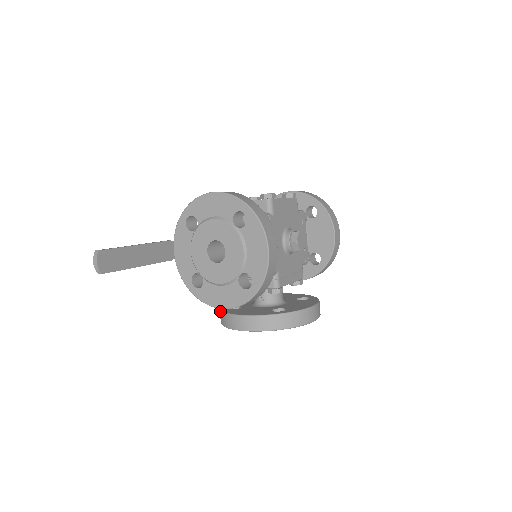
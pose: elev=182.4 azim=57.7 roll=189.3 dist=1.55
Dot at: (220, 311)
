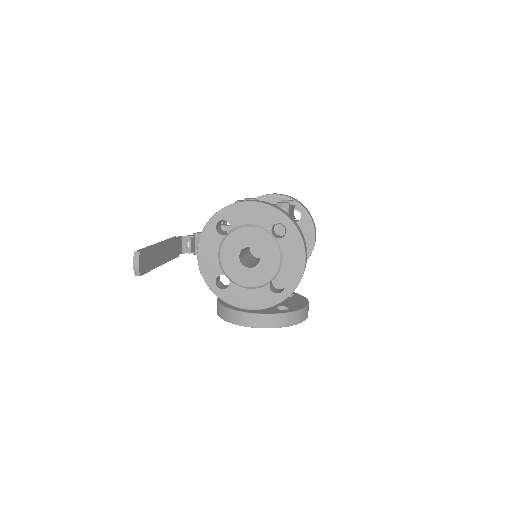
Dot at: (224, 307)
